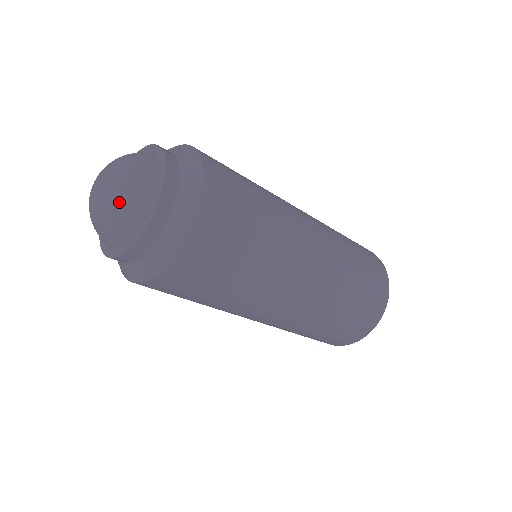
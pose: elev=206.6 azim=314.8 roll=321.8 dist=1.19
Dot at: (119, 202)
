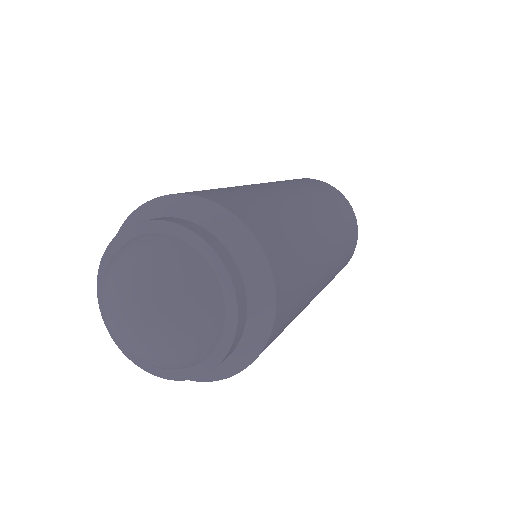
Dot at: (179, 350)
